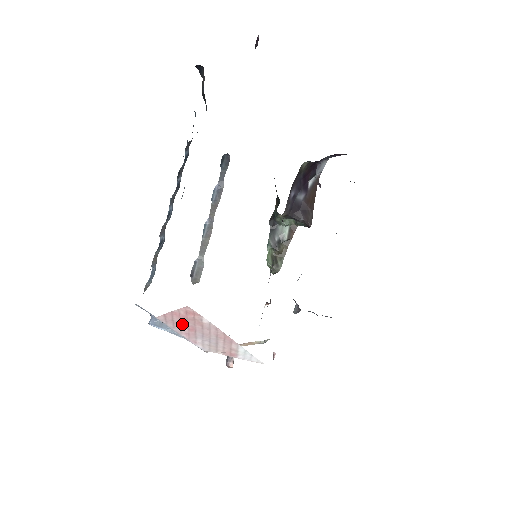
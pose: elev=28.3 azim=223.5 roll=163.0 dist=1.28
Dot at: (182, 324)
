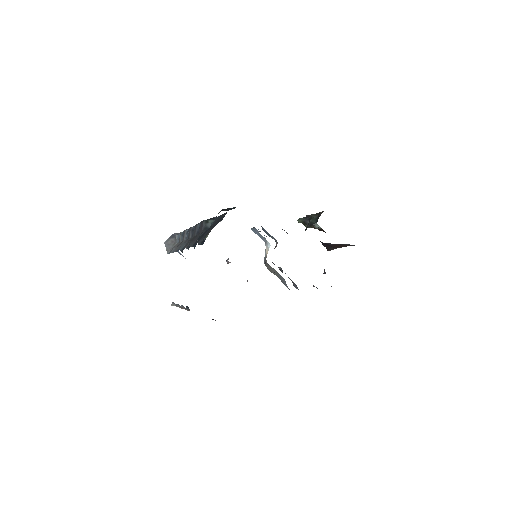
Dot at: occluded
